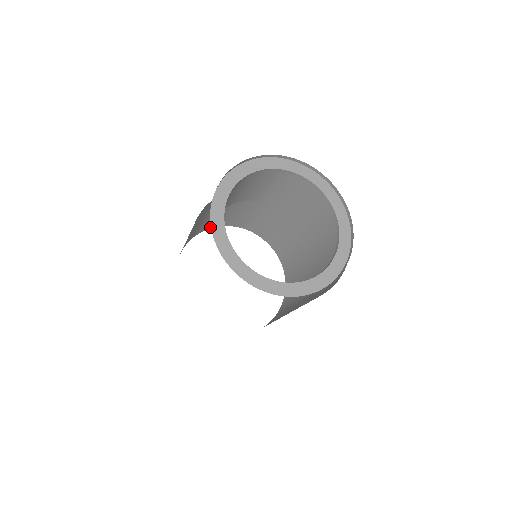
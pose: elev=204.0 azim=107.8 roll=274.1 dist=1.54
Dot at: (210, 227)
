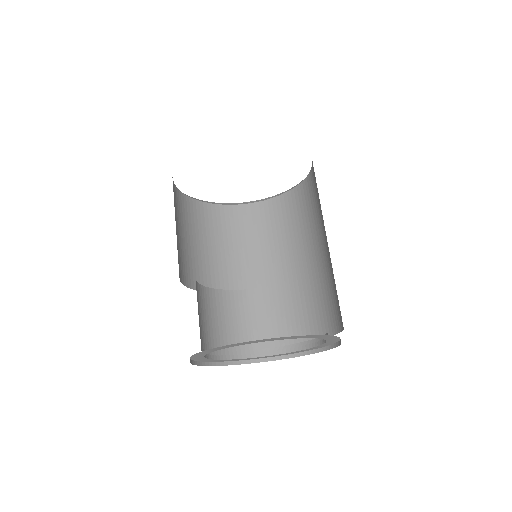
Dot at: occluded
